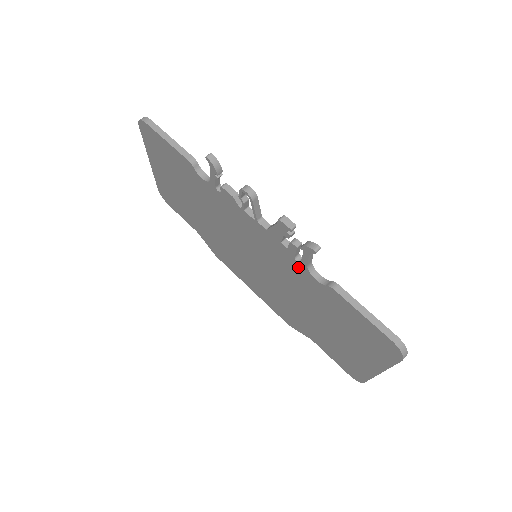
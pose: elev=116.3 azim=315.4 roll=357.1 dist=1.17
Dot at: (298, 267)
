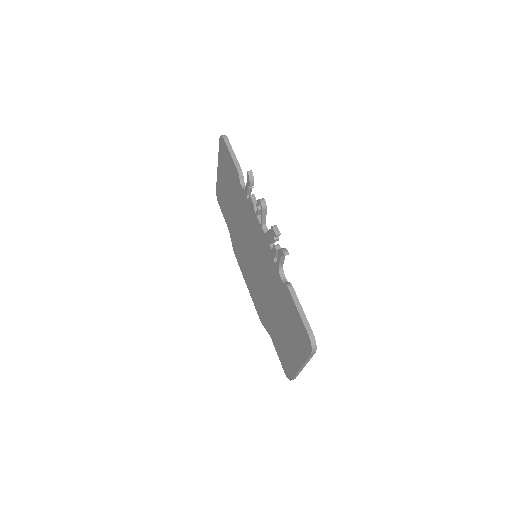
Dot at: (274, 267)
